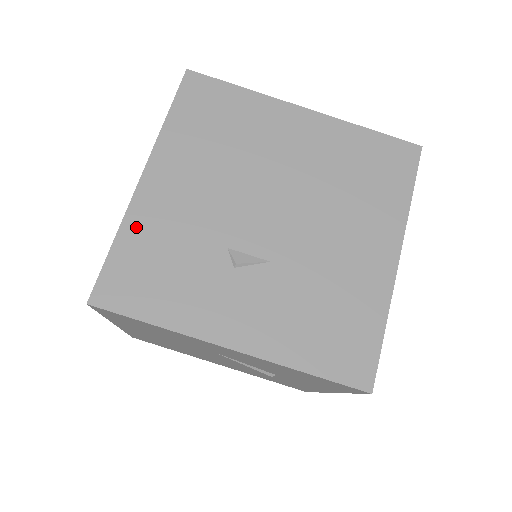
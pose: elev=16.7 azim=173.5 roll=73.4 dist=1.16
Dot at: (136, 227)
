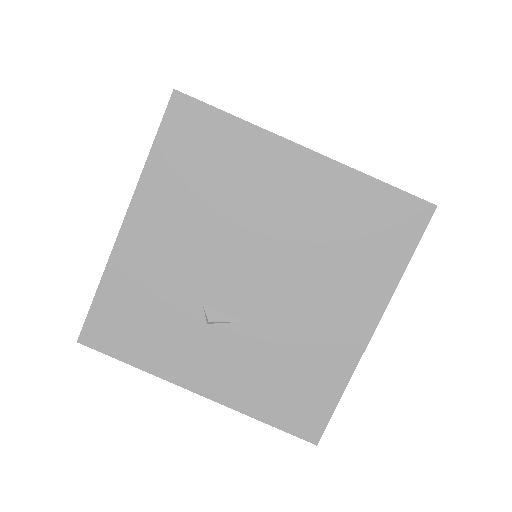
Dot at: (118, 276)
